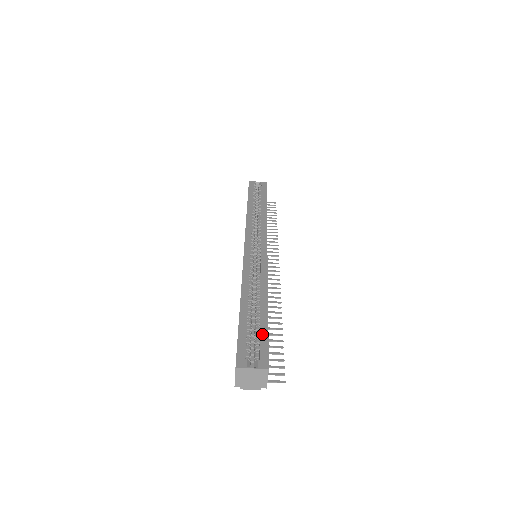
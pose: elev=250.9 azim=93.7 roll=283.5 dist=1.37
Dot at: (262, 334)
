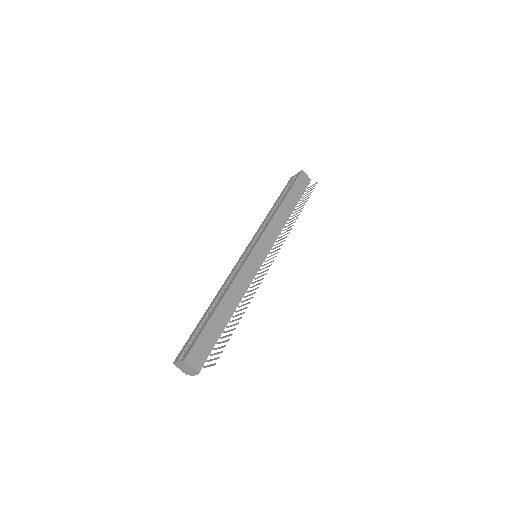
Dot at: (199, 332)
